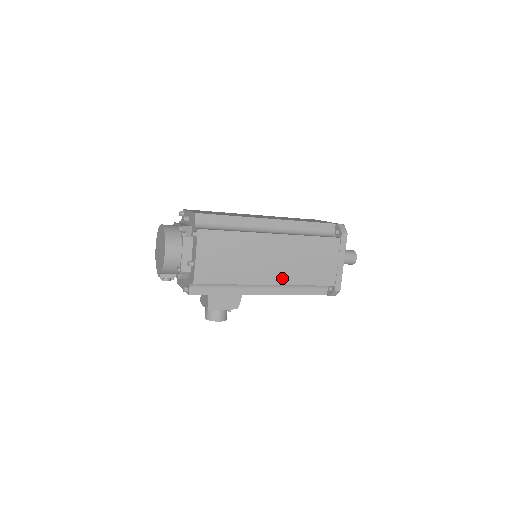
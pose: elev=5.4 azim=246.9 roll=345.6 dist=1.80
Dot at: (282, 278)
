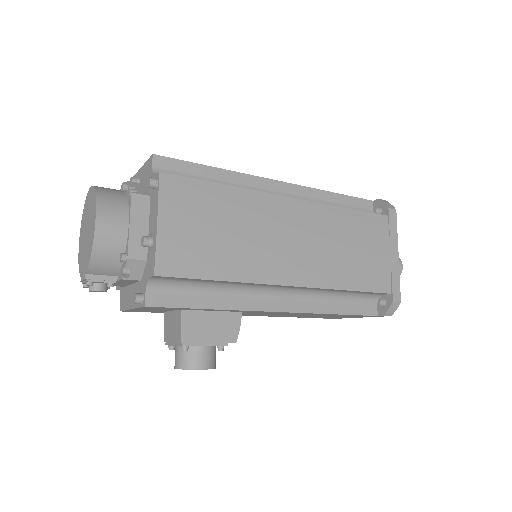
Dot at: (311, 275)
